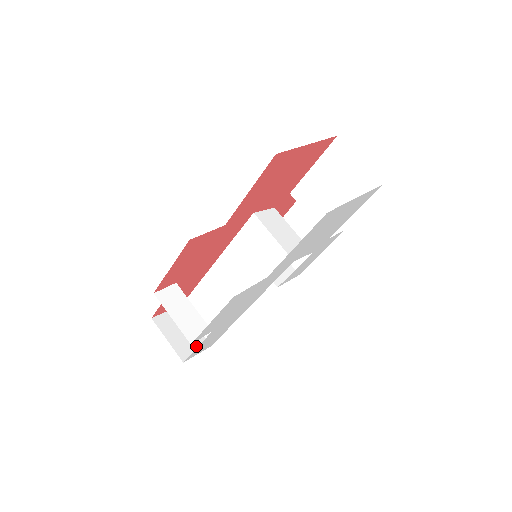
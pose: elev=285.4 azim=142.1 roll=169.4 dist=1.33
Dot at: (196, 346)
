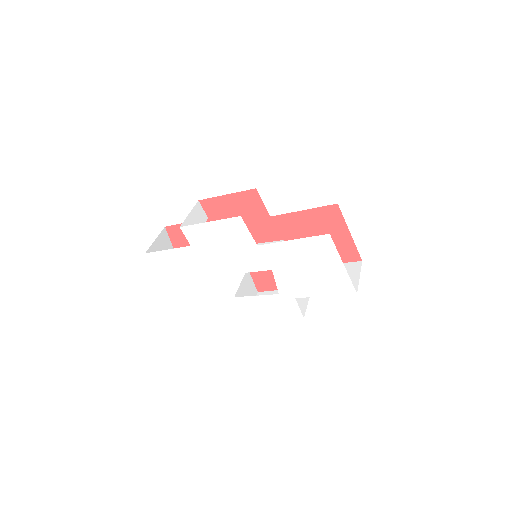
Dot at: occluded
